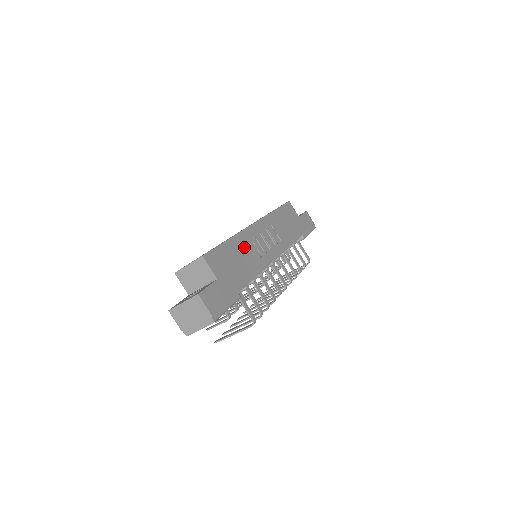
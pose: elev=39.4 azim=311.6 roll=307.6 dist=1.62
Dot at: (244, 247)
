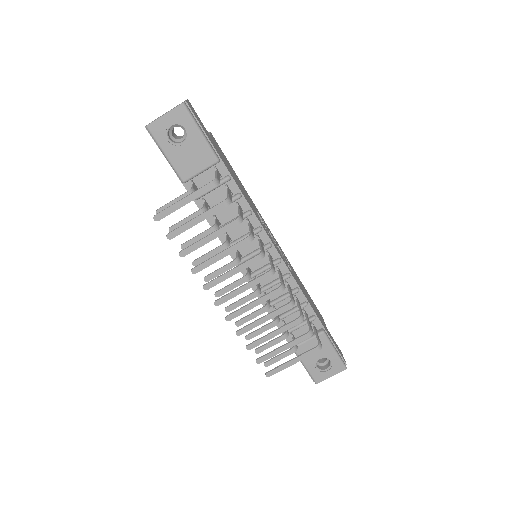
Dot at: (249, 199)
